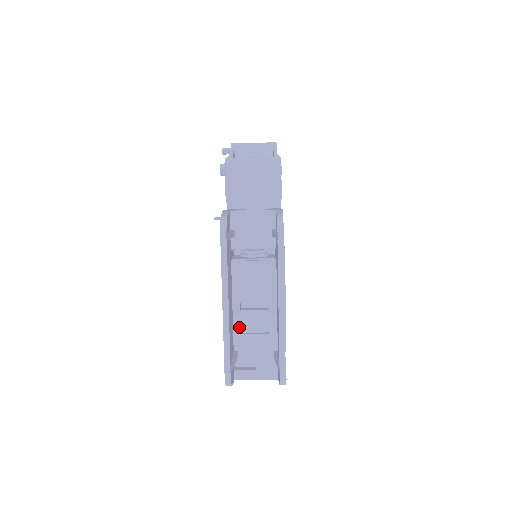
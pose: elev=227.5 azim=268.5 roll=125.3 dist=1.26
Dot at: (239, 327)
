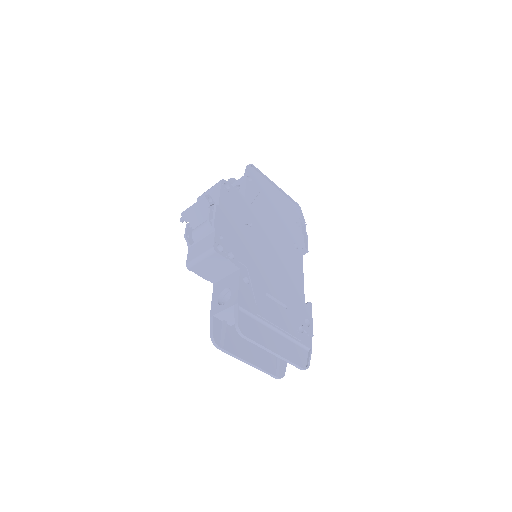
Dot at: occluded
